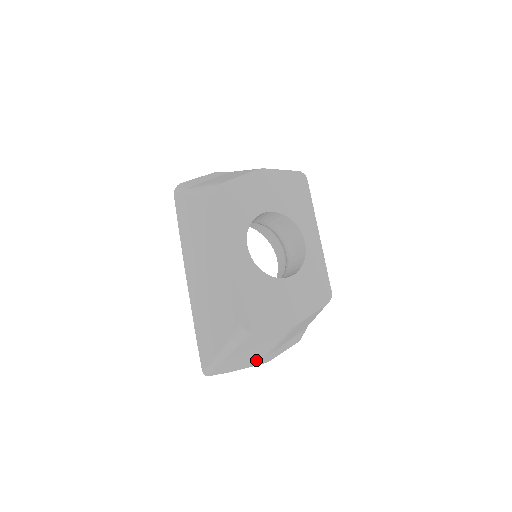
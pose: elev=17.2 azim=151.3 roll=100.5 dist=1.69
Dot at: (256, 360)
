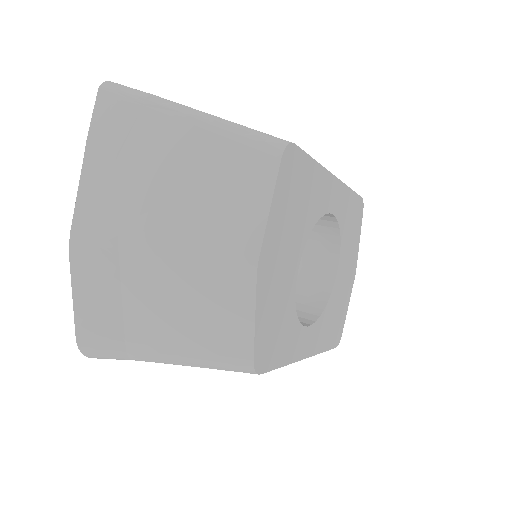
Dot at: occluded
